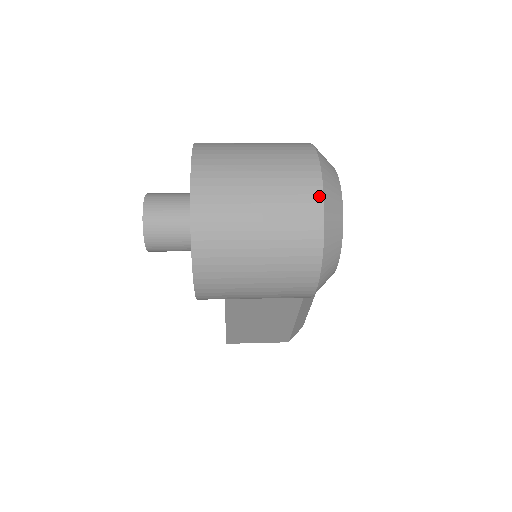
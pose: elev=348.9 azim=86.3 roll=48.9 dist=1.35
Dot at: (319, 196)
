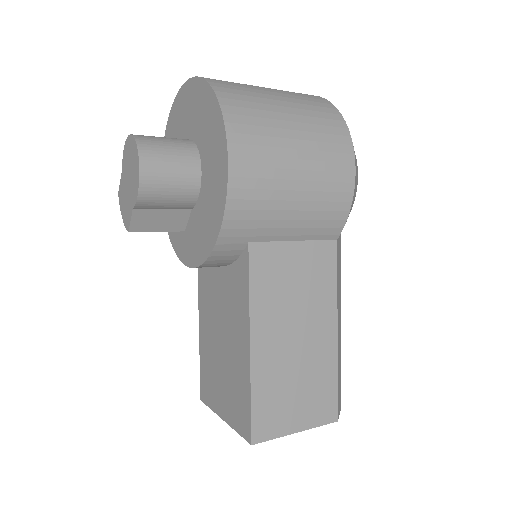
Dot at: occluded
